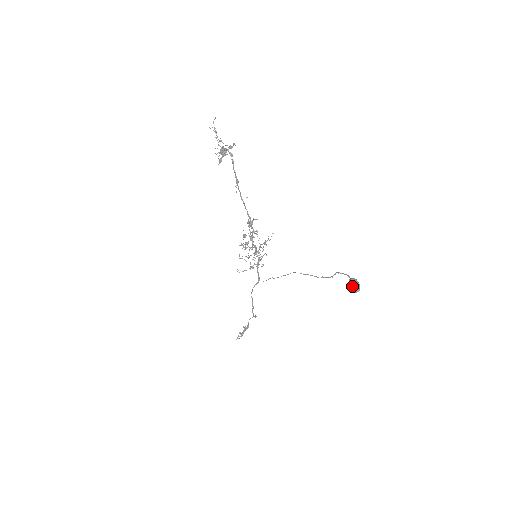
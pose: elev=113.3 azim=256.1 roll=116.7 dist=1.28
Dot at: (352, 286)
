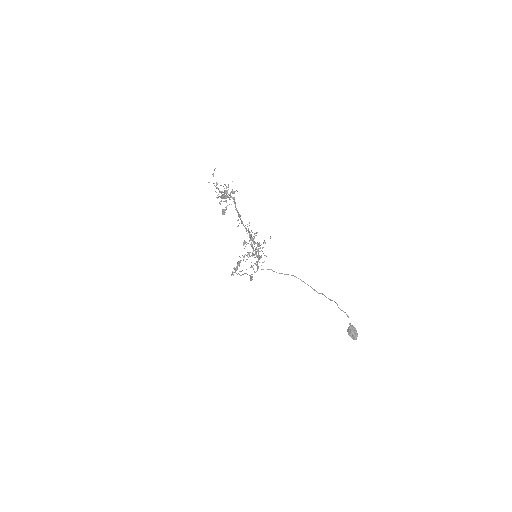
Dot at: (351, 335)
